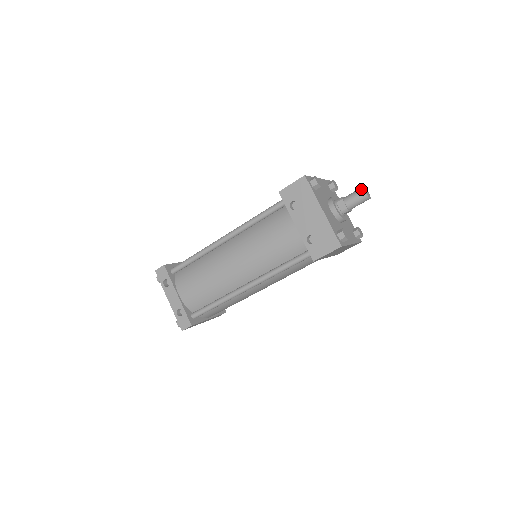
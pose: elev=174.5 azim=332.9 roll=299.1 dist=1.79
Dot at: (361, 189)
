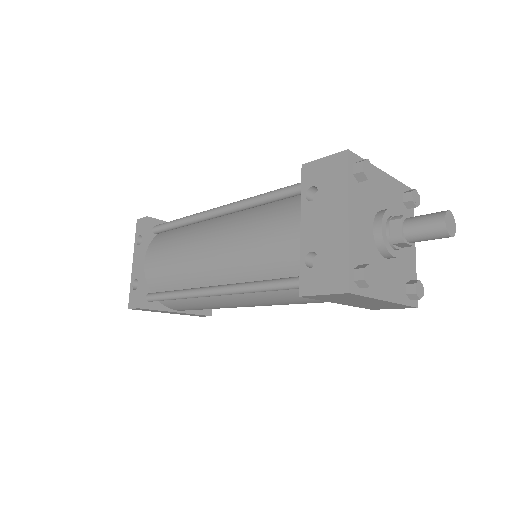
Dot at: (441, 213)
